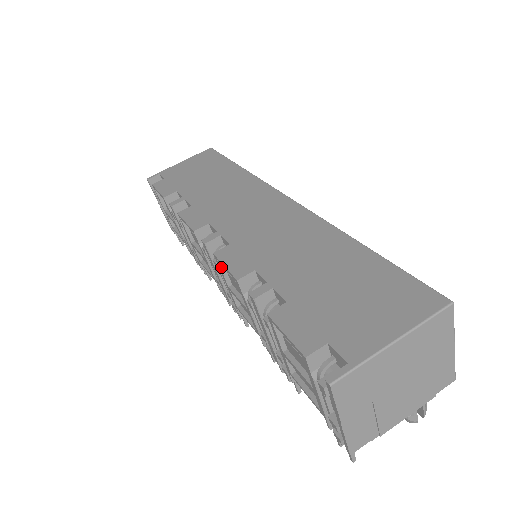
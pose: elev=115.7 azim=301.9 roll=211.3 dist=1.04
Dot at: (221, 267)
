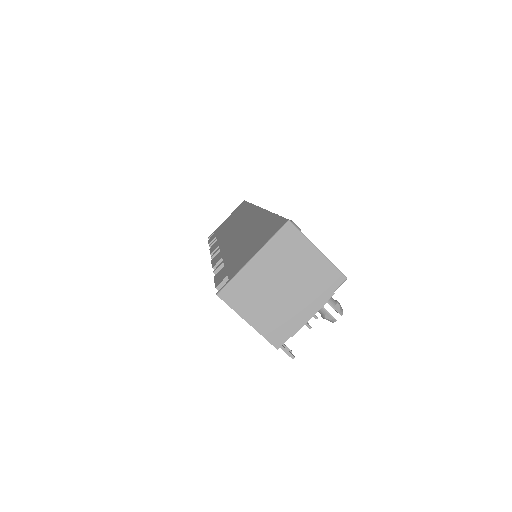
Dot at: occluded
